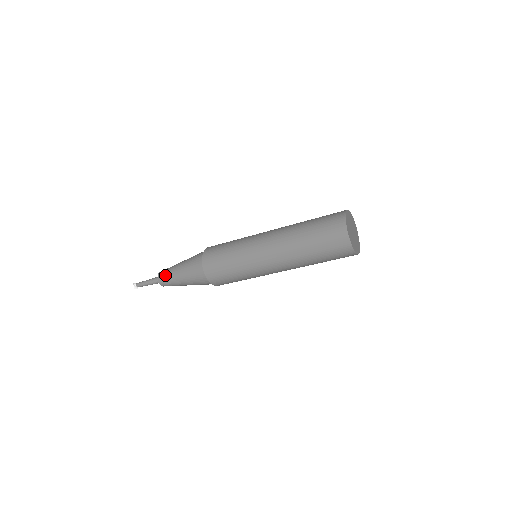
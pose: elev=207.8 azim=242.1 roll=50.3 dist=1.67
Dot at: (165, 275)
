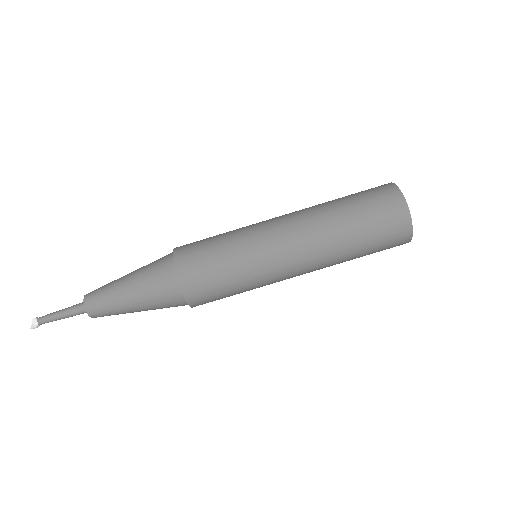
Dot at: (100, 287)
